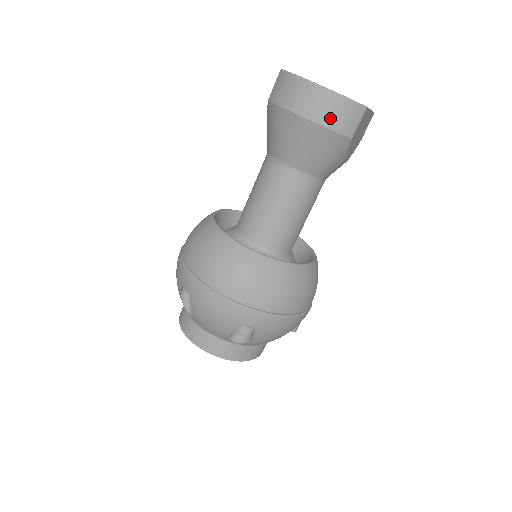
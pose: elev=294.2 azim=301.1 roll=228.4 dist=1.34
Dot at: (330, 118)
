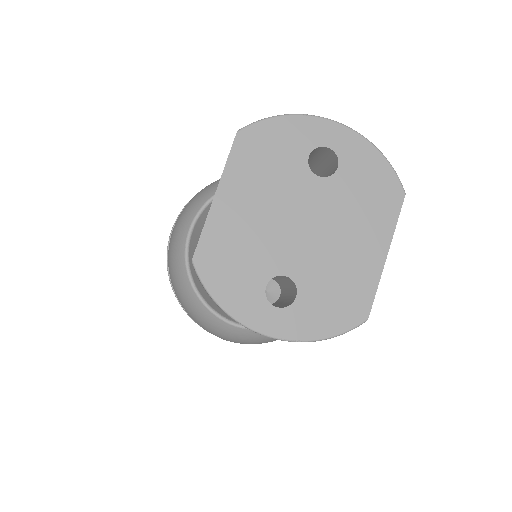
Dot at: occluded
